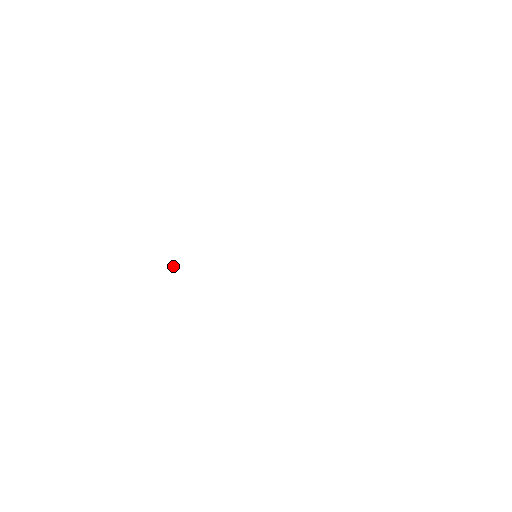
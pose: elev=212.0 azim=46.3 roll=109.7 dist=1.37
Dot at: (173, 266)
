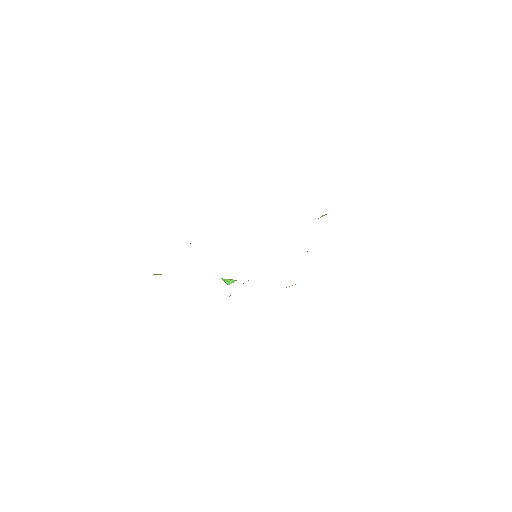
Dot at: occluded
